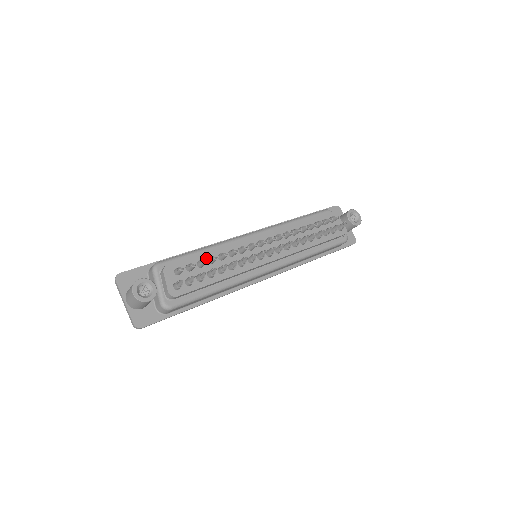
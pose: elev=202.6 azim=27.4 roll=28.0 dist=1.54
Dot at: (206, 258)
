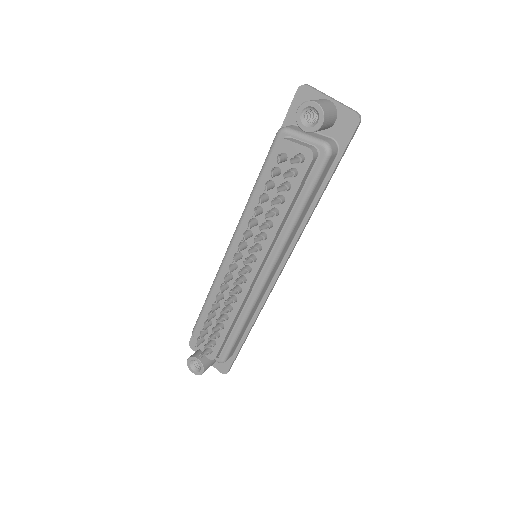
Dot at: (209, 314)
